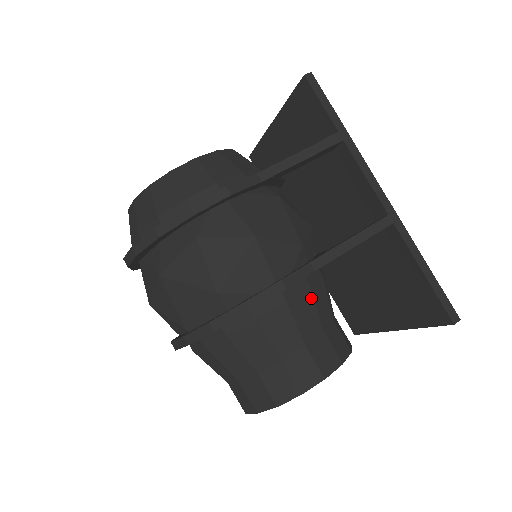
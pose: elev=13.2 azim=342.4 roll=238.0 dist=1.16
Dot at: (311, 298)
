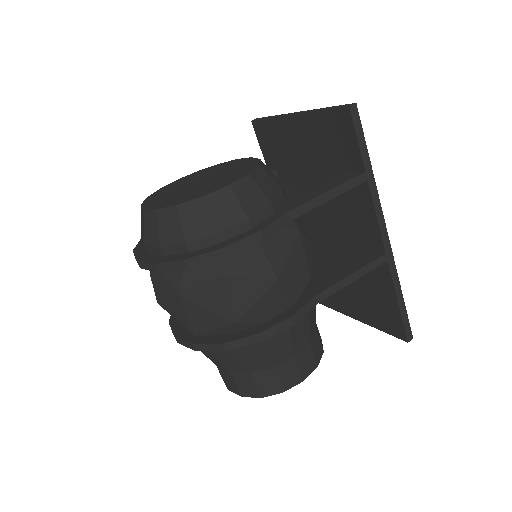
Dot at: (307, 320)
